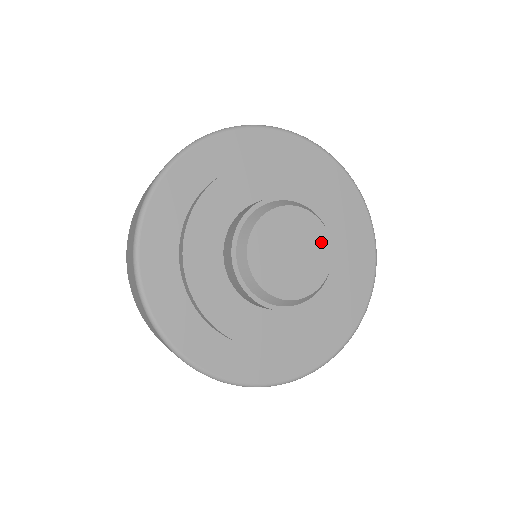
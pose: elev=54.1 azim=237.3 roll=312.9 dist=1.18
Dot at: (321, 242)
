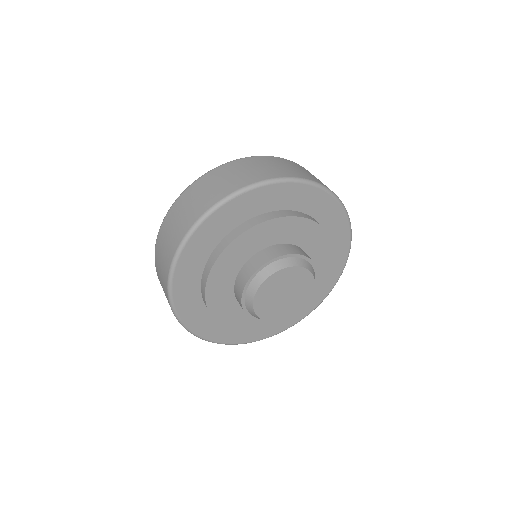
Dot at: (307, 284)
